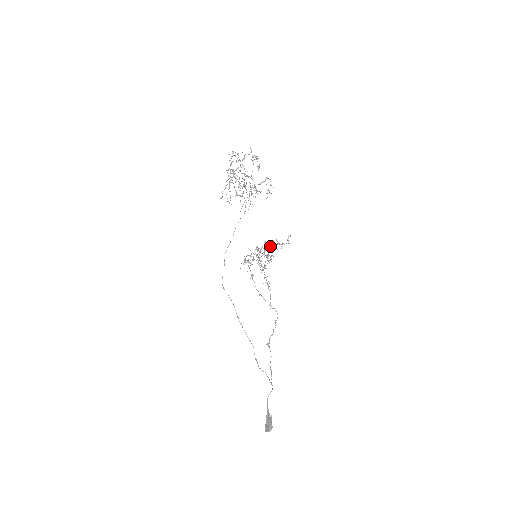
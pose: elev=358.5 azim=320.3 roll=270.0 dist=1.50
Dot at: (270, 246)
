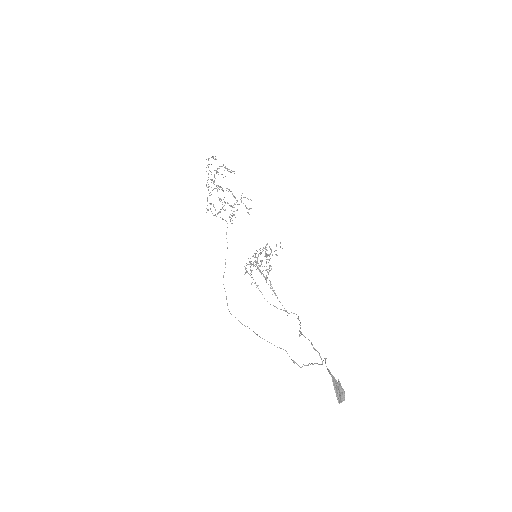
Dot at: occluded
